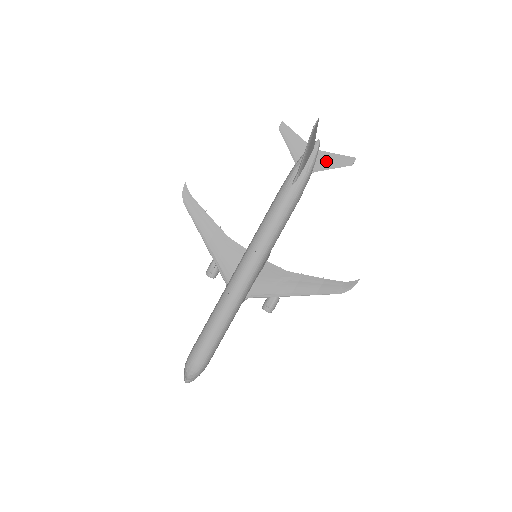
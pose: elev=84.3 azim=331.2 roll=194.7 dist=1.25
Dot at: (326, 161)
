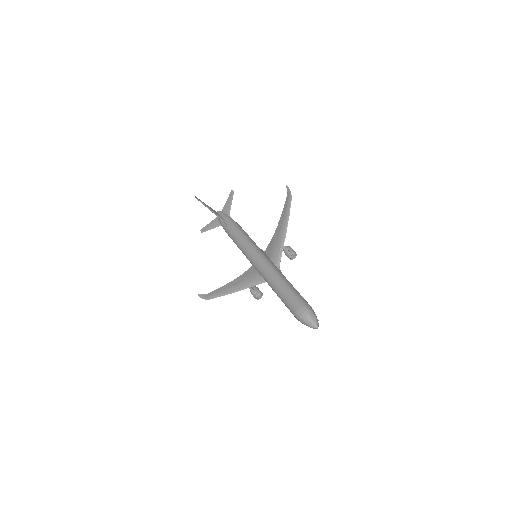
Dot at: (227, 207)
